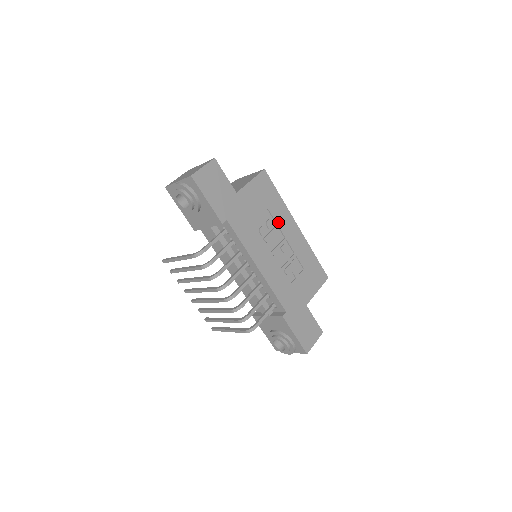
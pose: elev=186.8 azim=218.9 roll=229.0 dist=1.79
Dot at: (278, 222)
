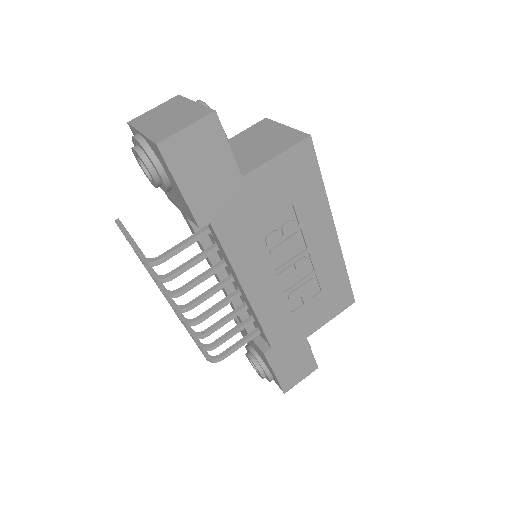
Dot at: (304, 225)
